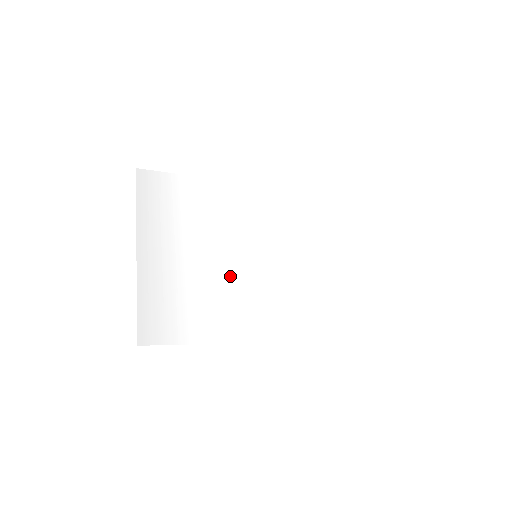
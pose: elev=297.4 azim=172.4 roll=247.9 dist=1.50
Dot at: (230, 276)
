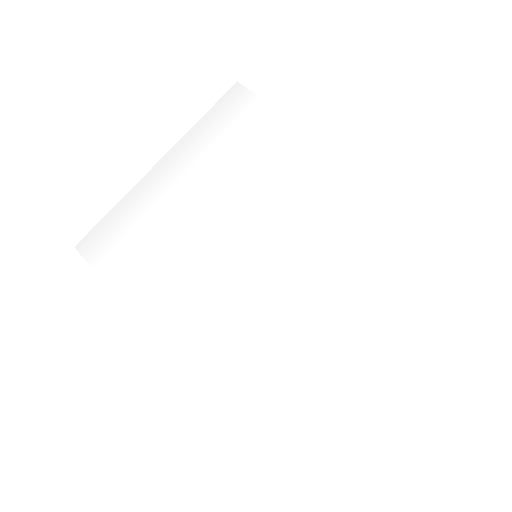
Dot at: (203, 254)
